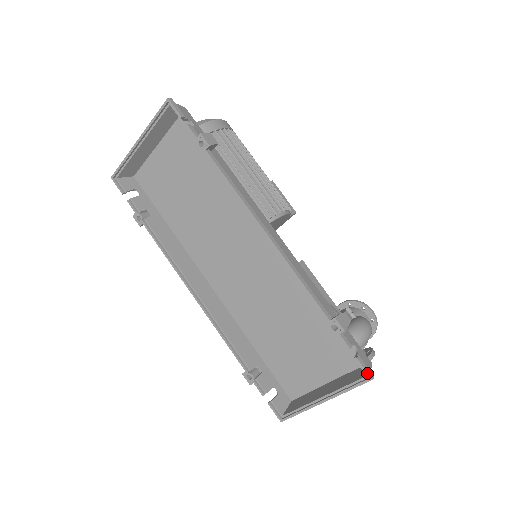
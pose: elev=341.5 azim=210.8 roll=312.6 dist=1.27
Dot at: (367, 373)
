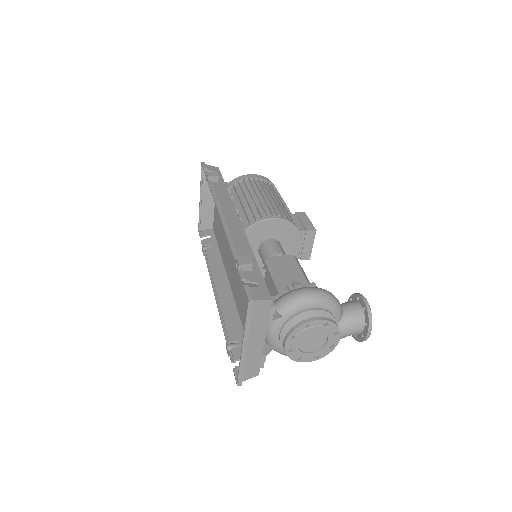
Dot at: (247, 296)
